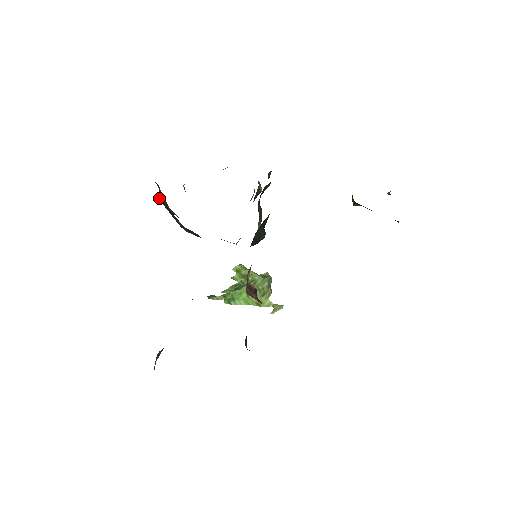
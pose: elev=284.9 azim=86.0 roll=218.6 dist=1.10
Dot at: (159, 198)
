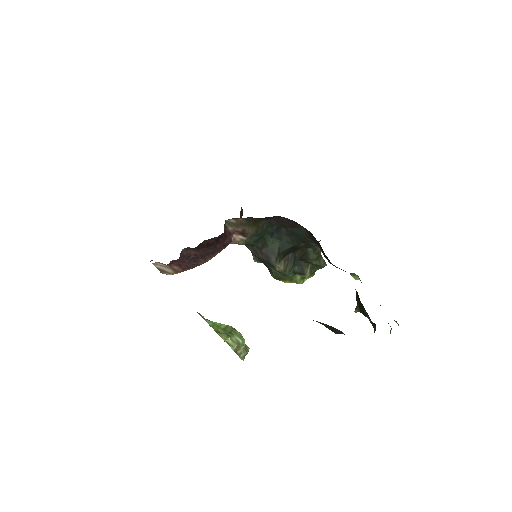
Dot at: occluded
